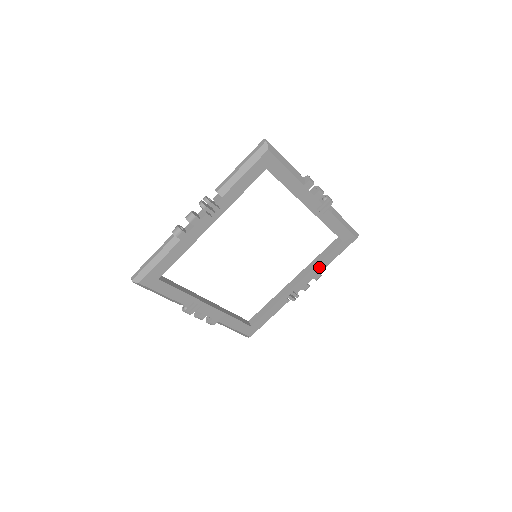
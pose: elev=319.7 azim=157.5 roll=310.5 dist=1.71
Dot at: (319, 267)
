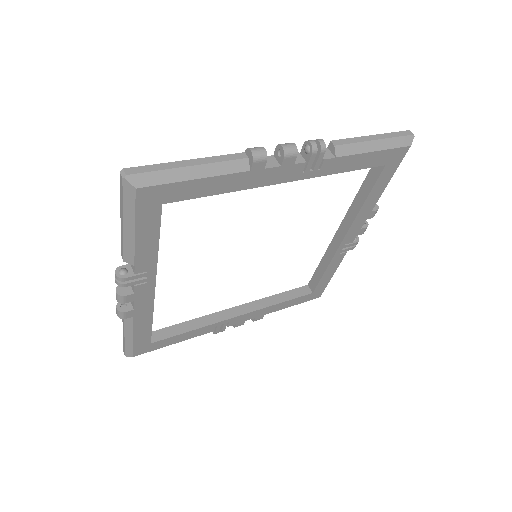
Dot at: (366, 207)
